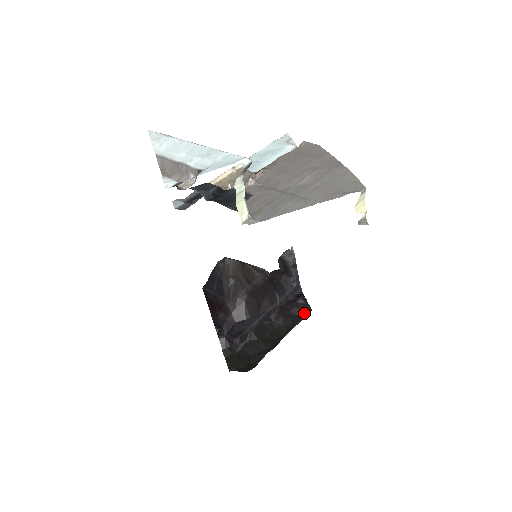
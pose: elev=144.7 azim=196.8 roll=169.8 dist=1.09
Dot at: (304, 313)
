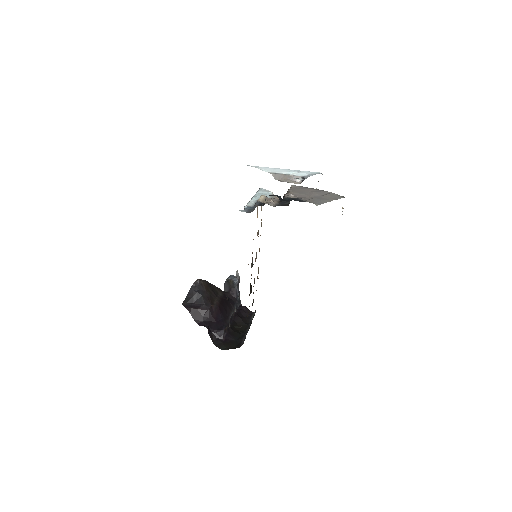
Dot at: (251, 315)
